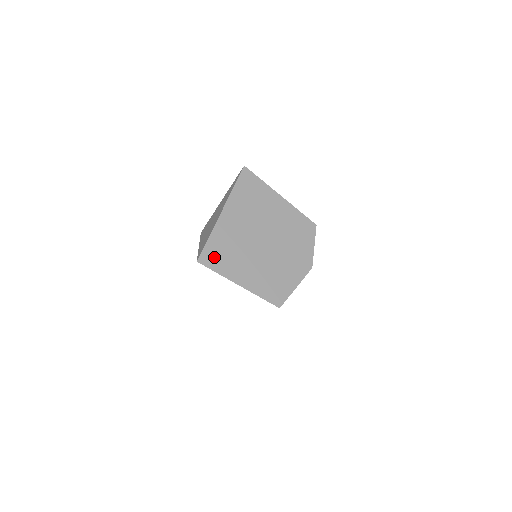
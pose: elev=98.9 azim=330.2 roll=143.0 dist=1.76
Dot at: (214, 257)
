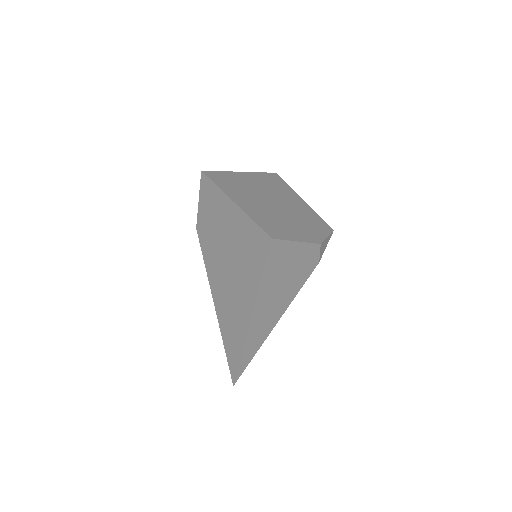
Dot at: (220, 179)
